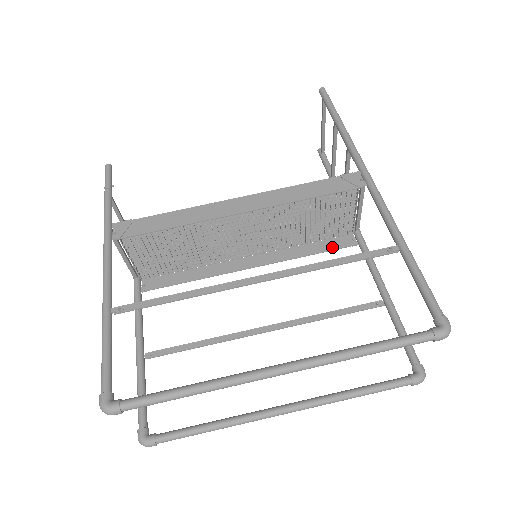
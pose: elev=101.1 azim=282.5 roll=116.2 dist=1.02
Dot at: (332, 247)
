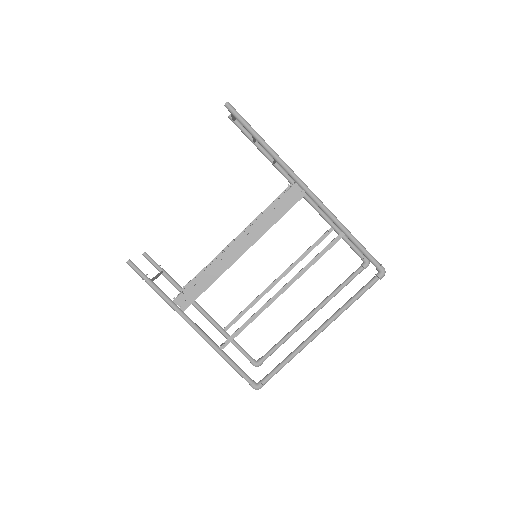
Dot at: occluded
